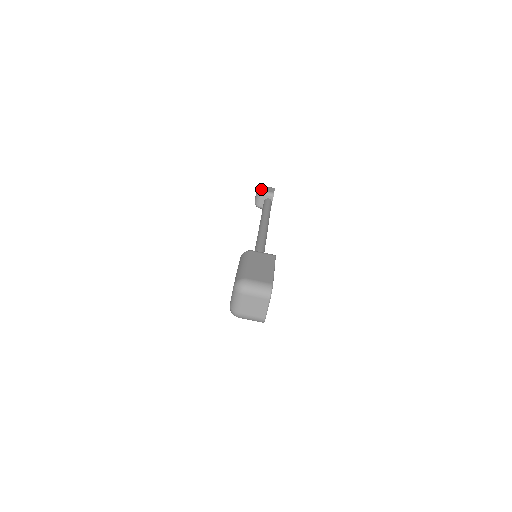
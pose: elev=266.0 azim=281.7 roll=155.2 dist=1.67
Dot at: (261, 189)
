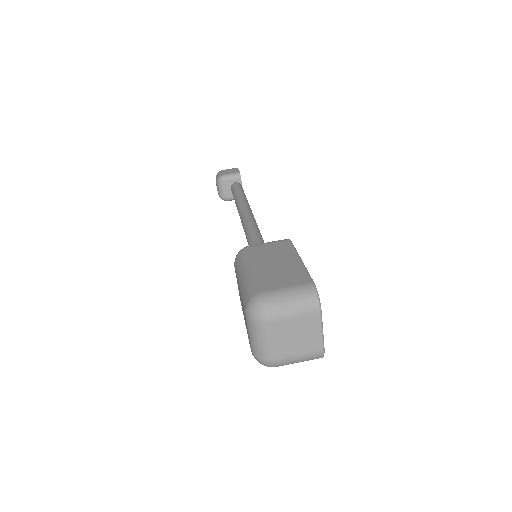
Dot at: (220, 174)
